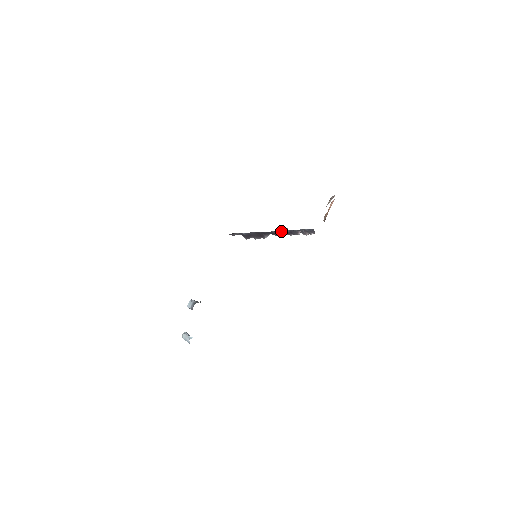
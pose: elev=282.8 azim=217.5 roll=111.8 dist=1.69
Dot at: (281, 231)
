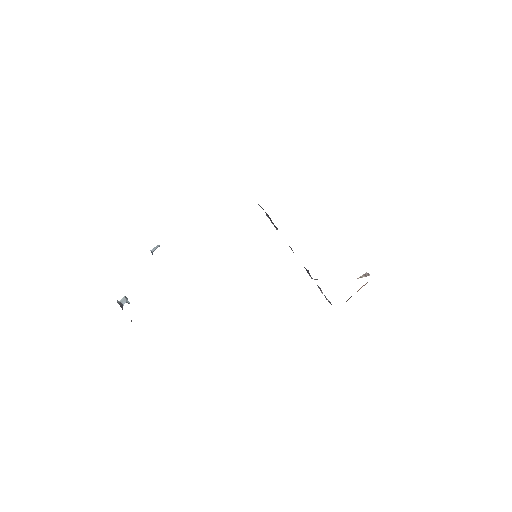
Dot at: occluded
